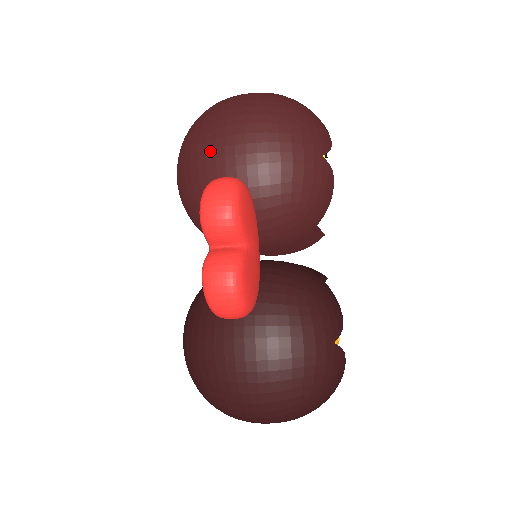
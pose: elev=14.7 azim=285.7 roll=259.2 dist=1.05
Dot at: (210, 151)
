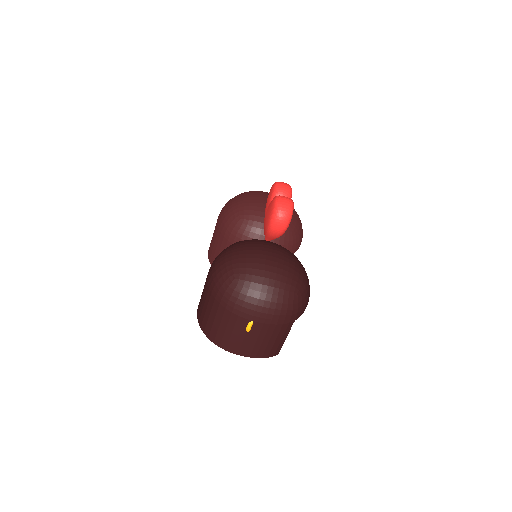
Dot at: (258, 195)
